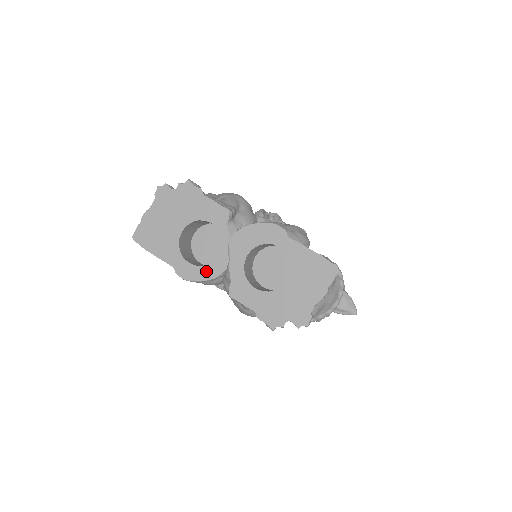
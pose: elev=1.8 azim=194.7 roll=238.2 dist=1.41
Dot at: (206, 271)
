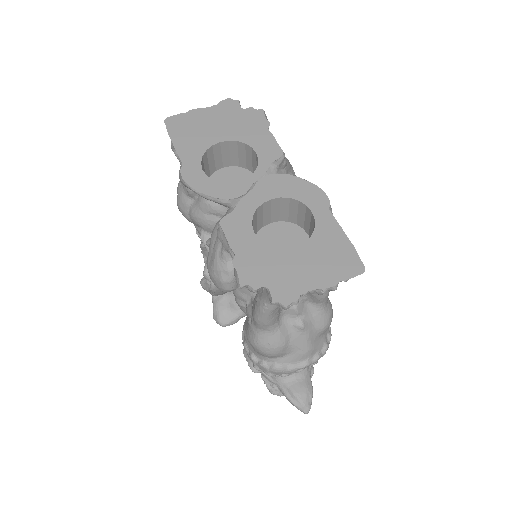
Dot at: (214, 187)
